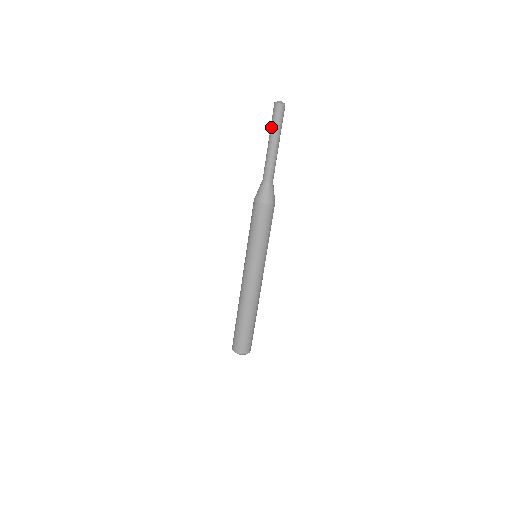
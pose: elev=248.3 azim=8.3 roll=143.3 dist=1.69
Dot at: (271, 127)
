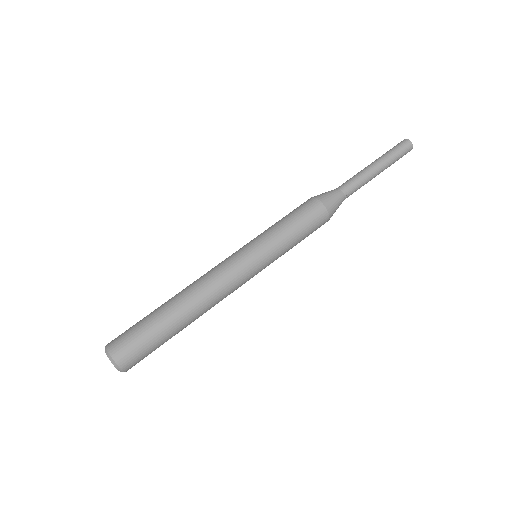
Dot at: (389, 154)
